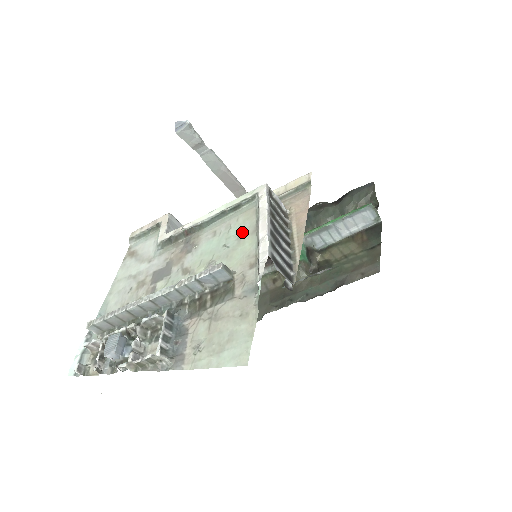
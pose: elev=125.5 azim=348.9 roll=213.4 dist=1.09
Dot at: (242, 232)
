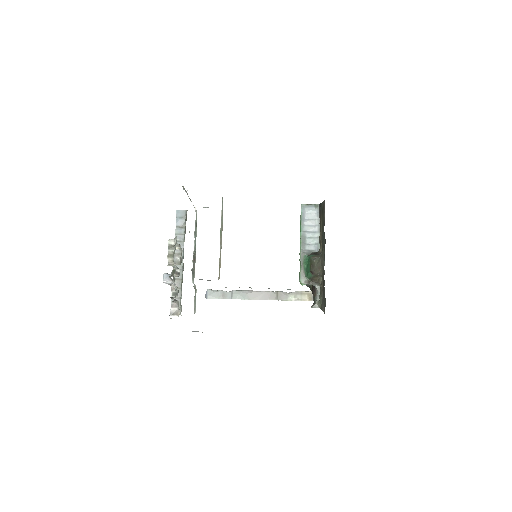
Dot at: occluded
